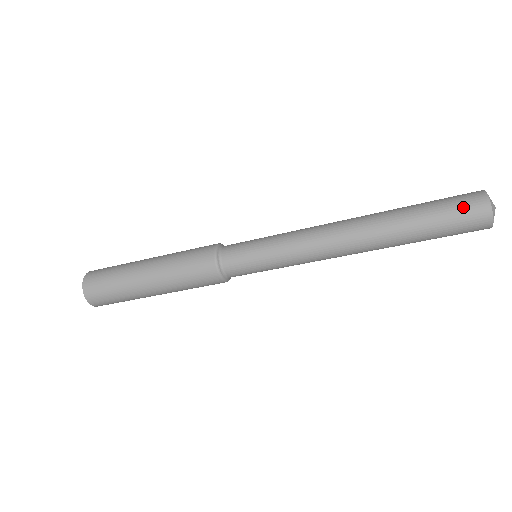
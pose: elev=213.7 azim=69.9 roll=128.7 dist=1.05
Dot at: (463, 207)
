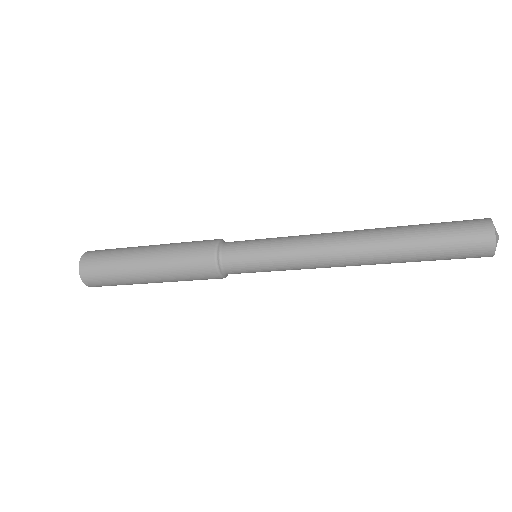
Dot at: (466, 225)
